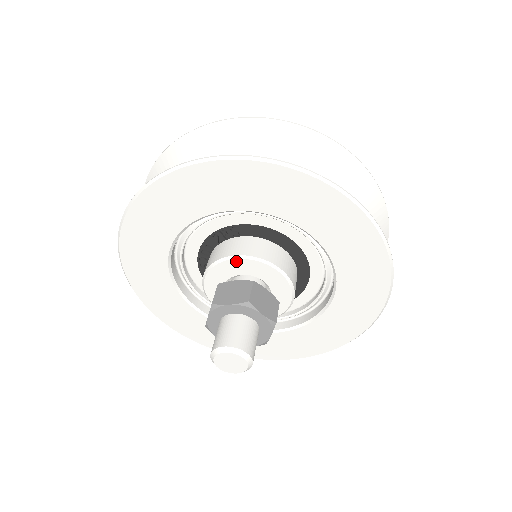
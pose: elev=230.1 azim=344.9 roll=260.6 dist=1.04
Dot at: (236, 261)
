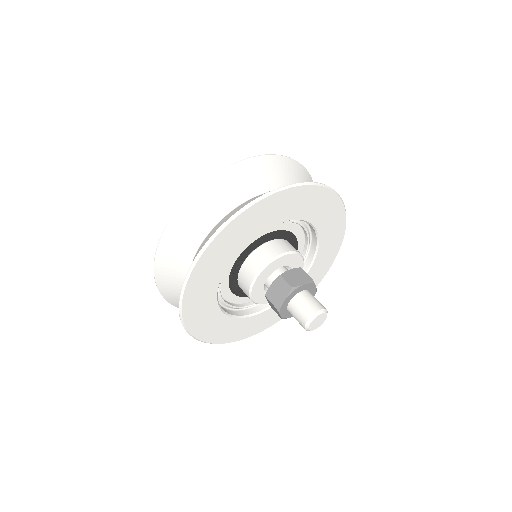
Dot at: (260, 276)
